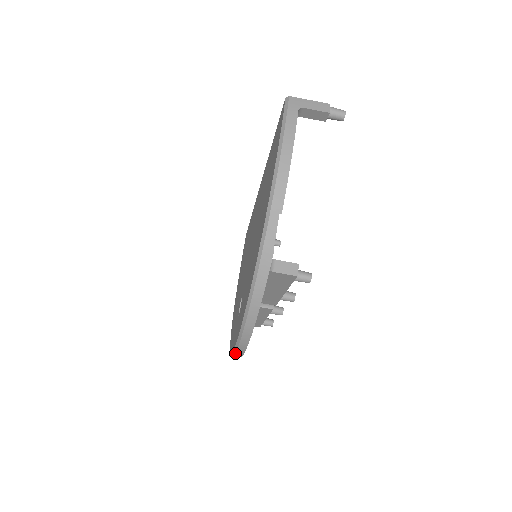
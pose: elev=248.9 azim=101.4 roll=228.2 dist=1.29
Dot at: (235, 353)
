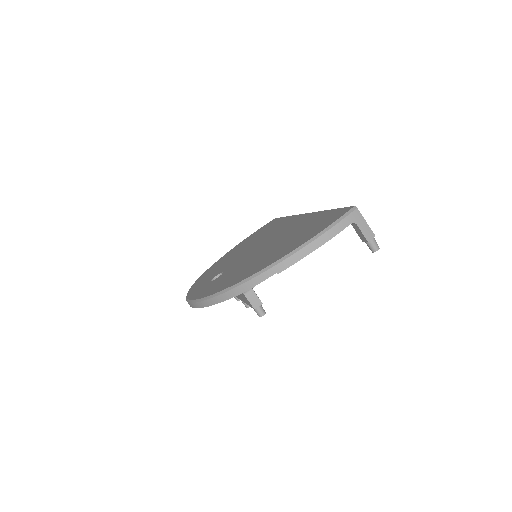
Dot at: (187, 301)
